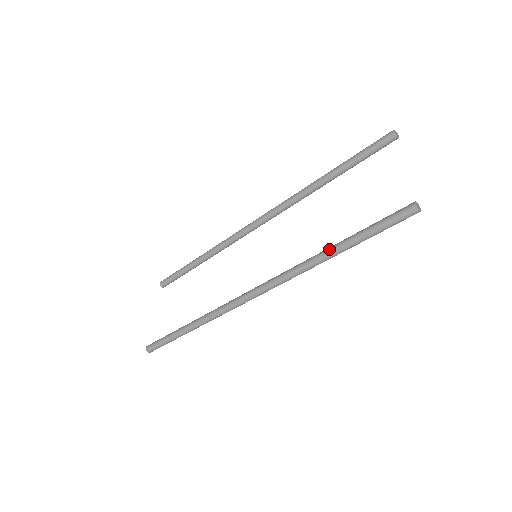
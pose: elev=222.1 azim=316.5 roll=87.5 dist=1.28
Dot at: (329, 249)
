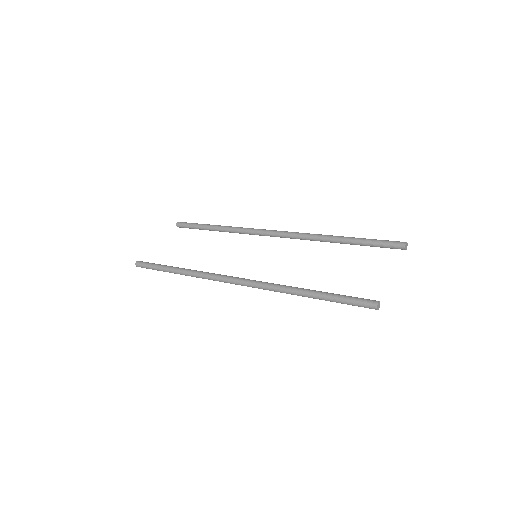
Dot at: (305, 290)
